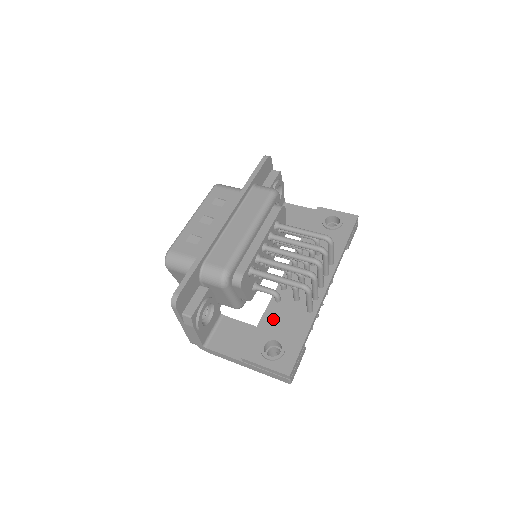
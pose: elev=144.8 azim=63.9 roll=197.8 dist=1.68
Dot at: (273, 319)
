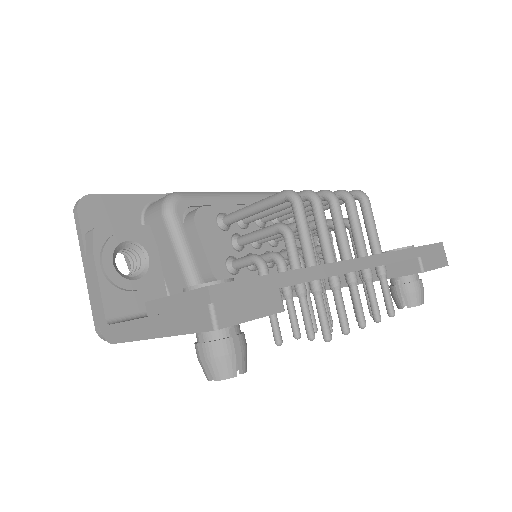
Dot at: occluded
